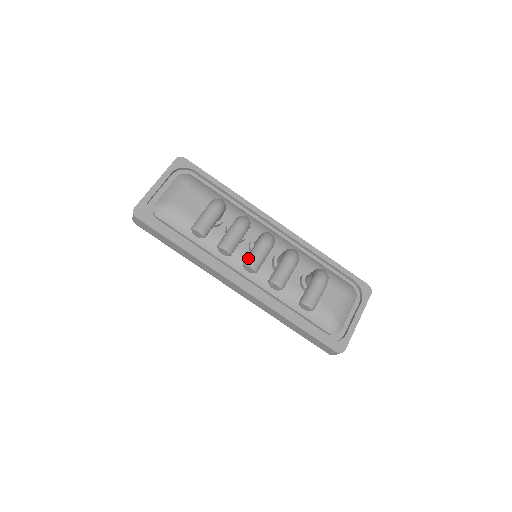
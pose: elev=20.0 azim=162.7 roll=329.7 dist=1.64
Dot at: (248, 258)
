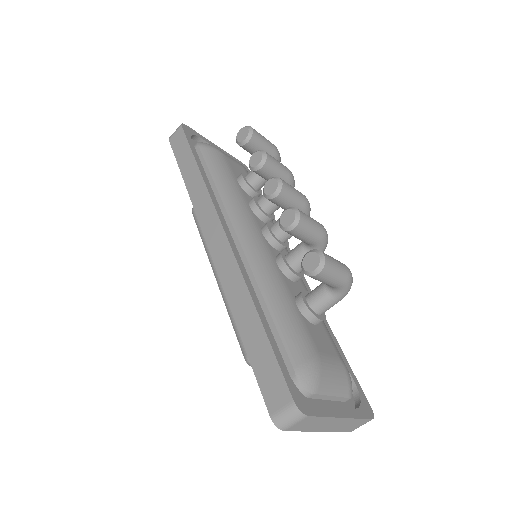
Dot at: occluded
